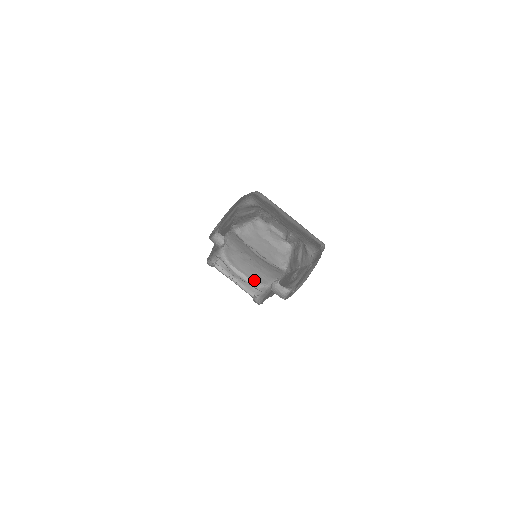
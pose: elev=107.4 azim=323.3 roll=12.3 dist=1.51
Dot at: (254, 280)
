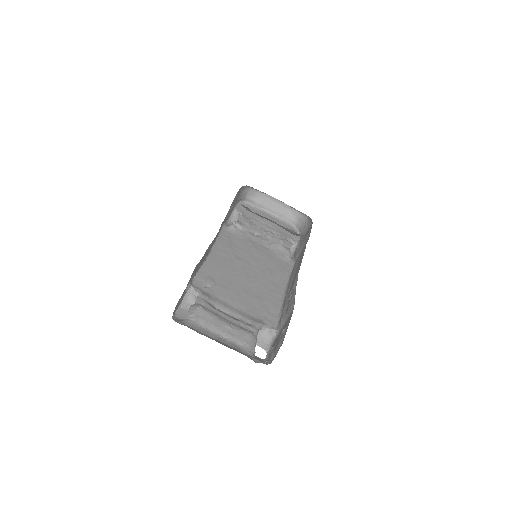
Dot at: occluded
